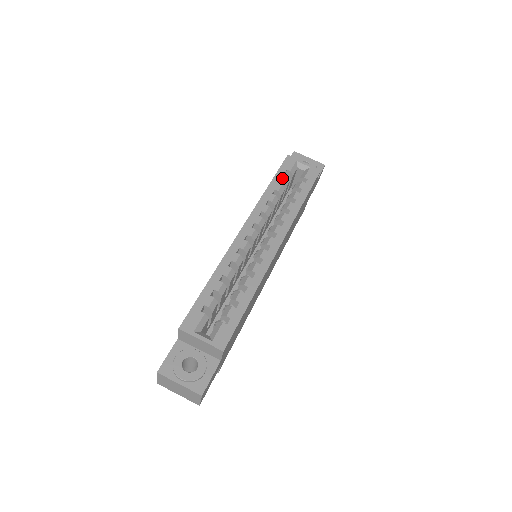
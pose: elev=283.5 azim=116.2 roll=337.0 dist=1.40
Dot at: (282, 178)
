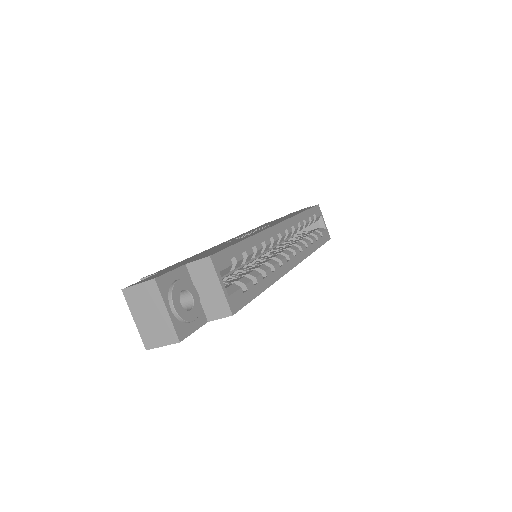
Dot at: (311, 217)
